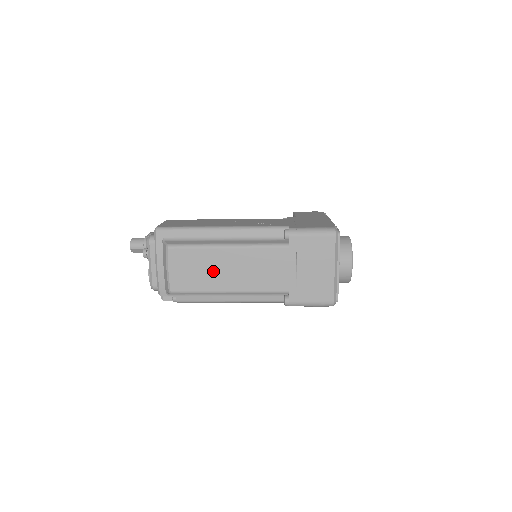
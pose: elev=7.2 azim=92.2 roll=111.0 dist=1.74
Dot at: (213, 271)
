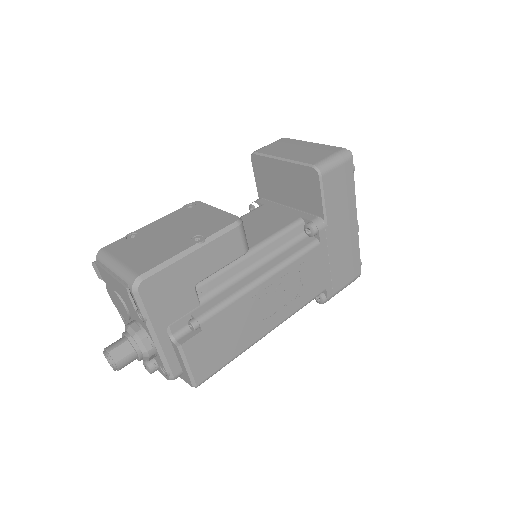
Dot at: occluded
